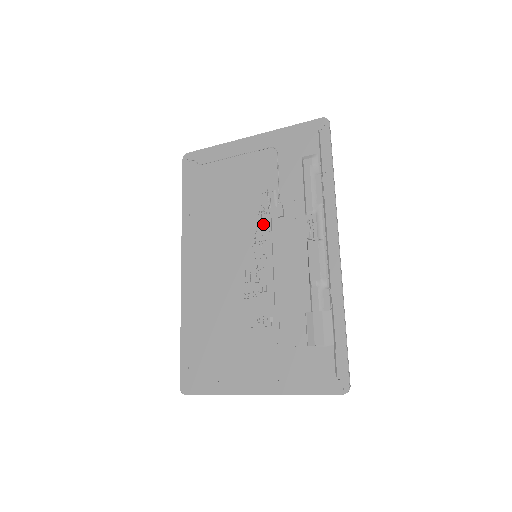
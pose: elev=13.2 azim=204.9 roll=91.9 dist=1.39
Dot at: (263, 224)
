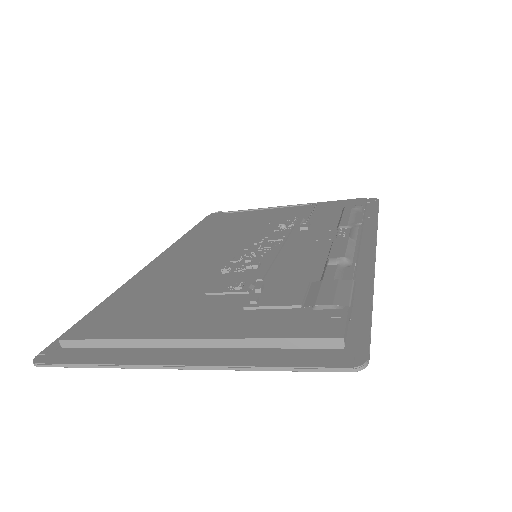
Dot at: (279, 233)
